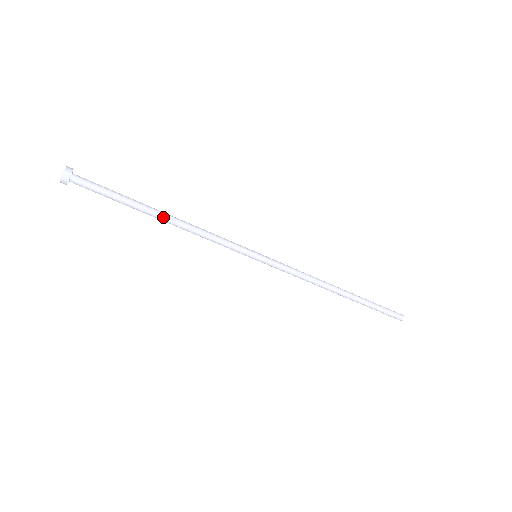
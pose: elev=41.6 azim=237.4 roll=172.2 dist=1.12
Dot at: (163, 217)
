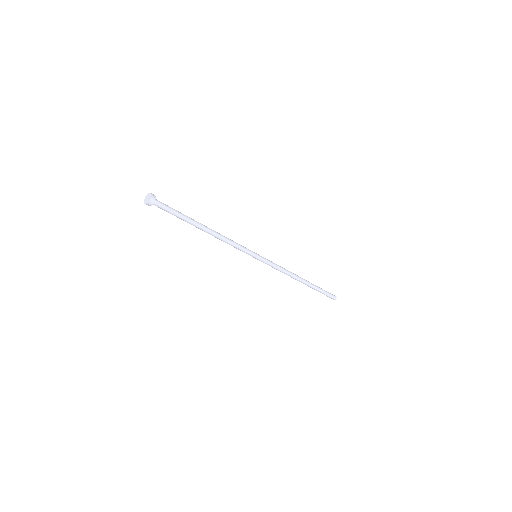
Dot at: (204, 230)
